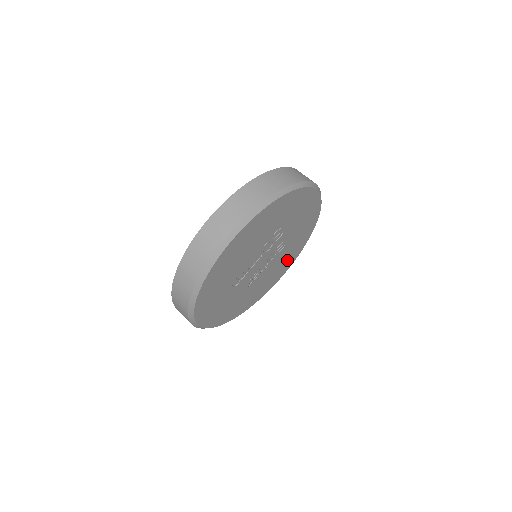
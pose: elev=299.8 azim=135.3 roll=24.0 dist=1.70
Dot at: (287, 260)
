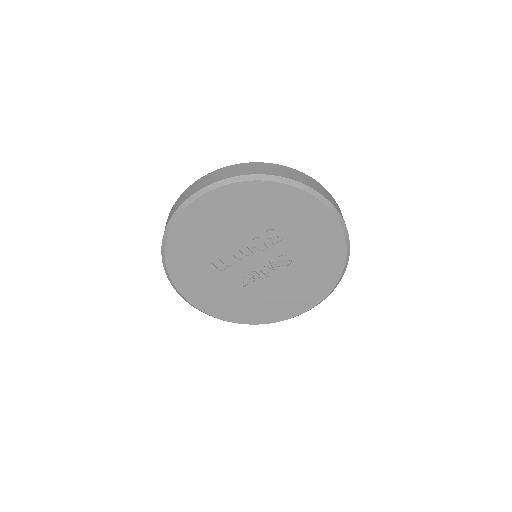
Dot at: (305, 291)
